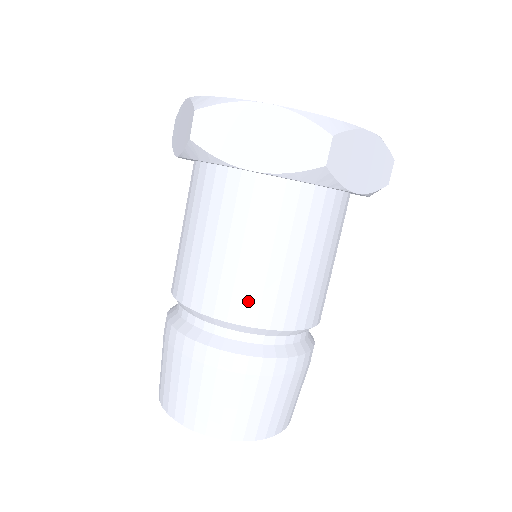
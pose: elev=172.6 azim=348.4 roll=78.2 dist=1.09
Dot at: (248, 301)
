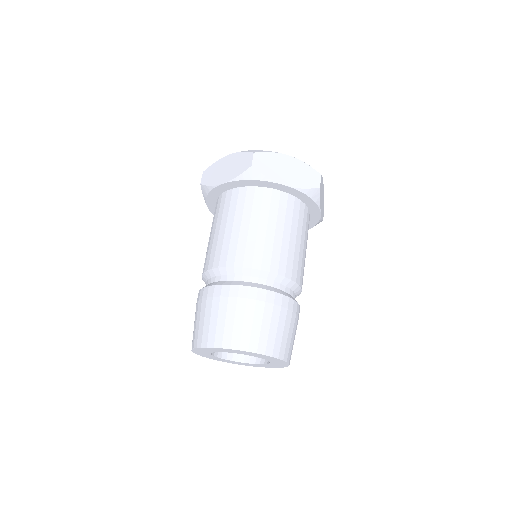
Dot at: (281, 260)
